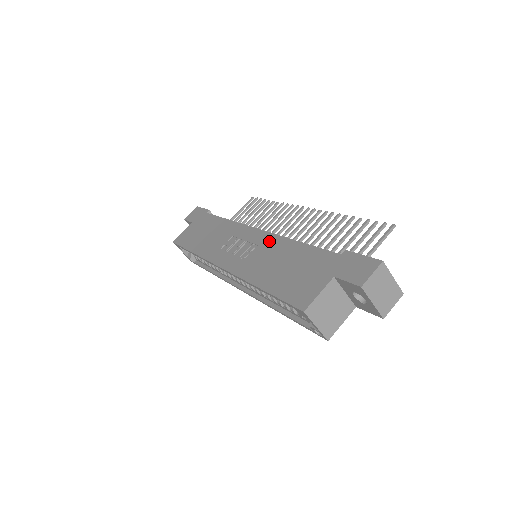
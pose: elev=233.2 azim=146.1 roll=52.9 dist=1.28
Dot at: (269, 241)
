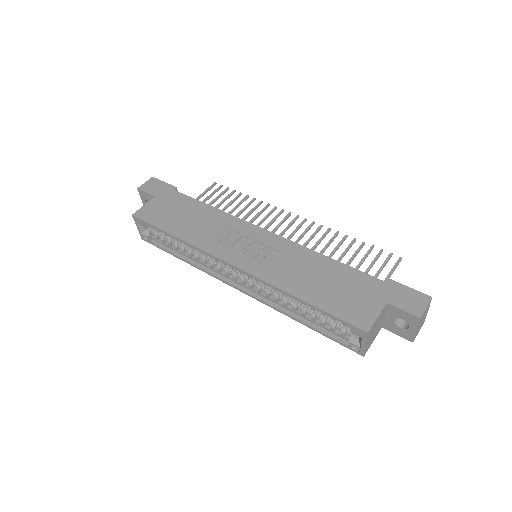
Dot at: (289, 248)
